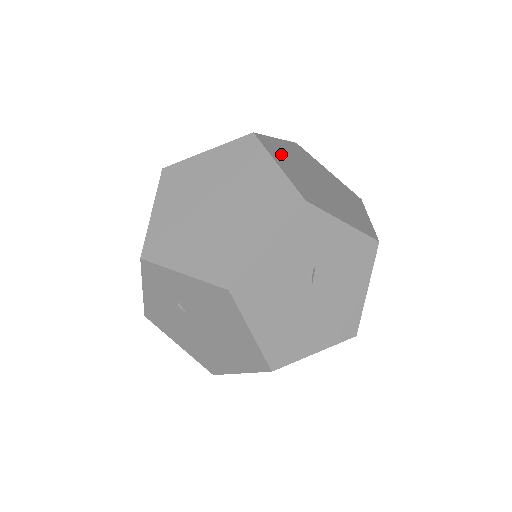
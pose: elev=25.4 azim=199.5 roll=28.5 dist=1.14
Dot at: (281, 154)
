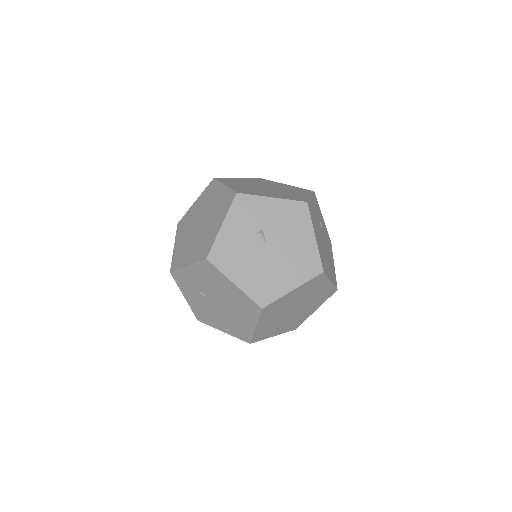
Dot at: (234, 182)
